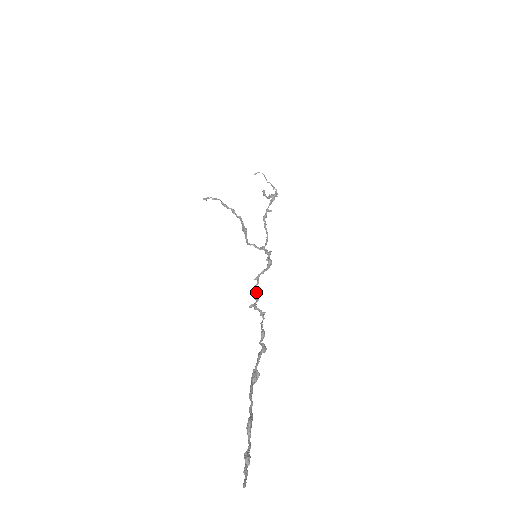
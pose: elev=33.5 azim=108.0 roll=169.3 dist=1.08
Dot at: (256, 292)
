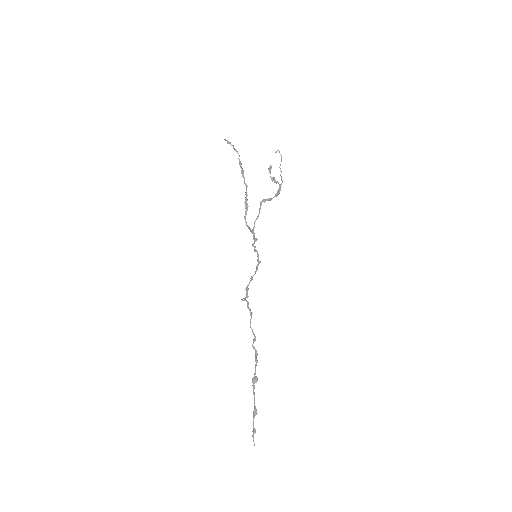
Dot at: (248, 289)
